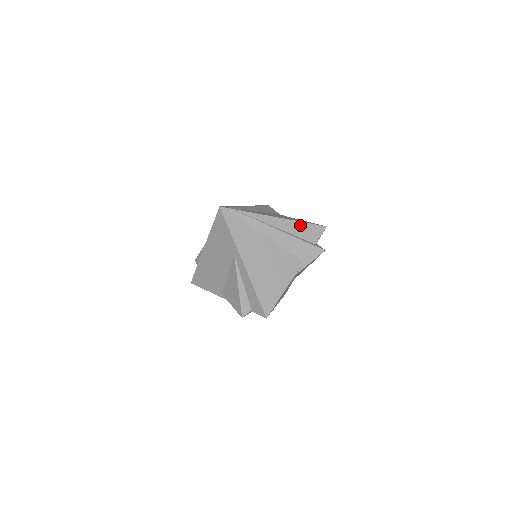
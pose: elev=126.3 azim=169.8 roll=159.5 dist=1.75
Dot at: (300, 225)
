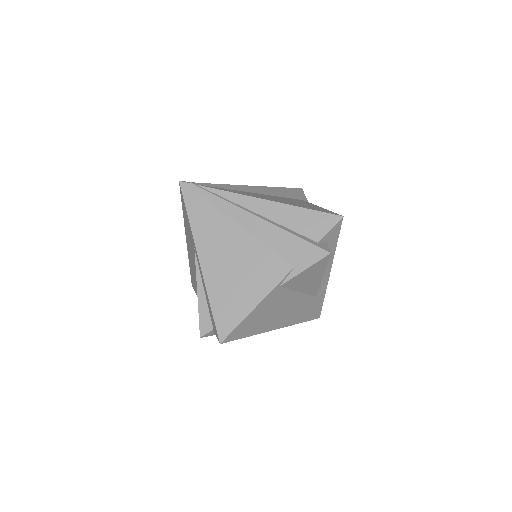
Dot at: (297, 212)
